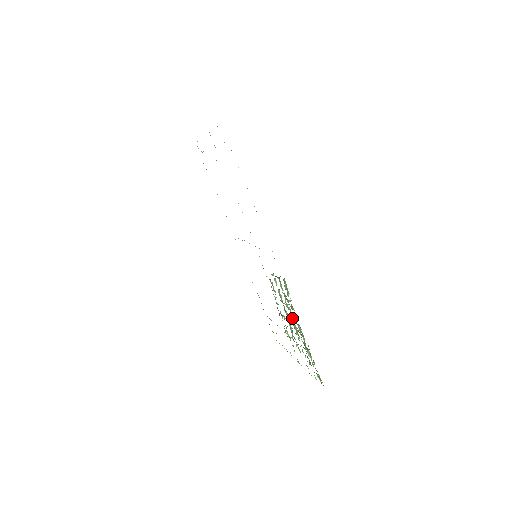
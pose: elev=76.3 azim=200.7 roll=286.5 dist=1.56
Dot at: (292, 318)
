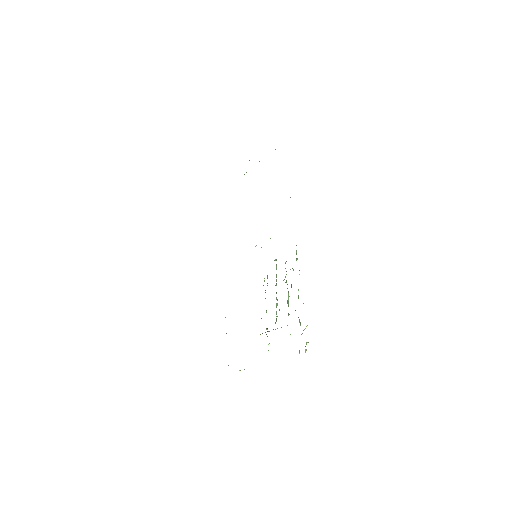
Dot at: (288, 292)
